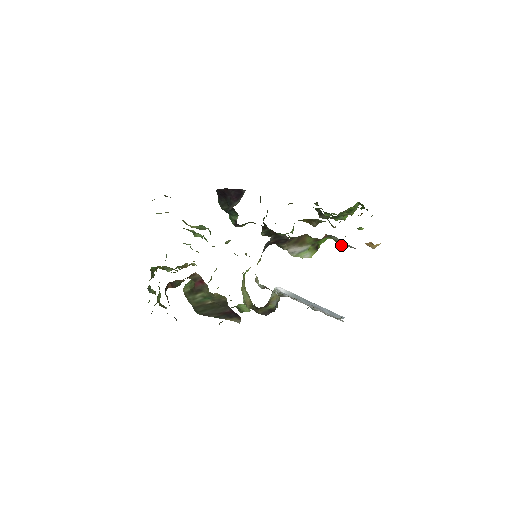
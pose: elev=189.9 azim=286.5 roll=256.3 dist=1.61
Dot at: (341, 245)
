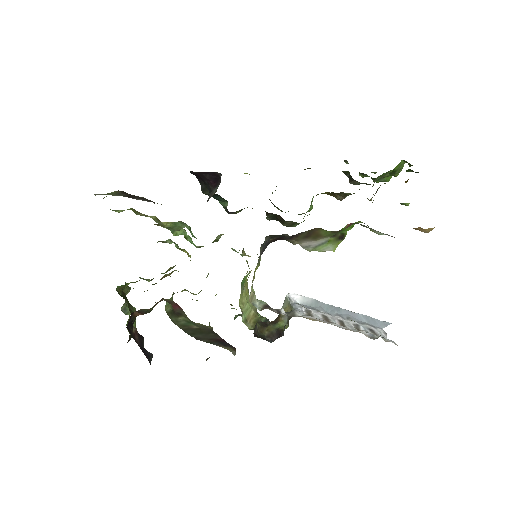
Dot at: (376, 233)
